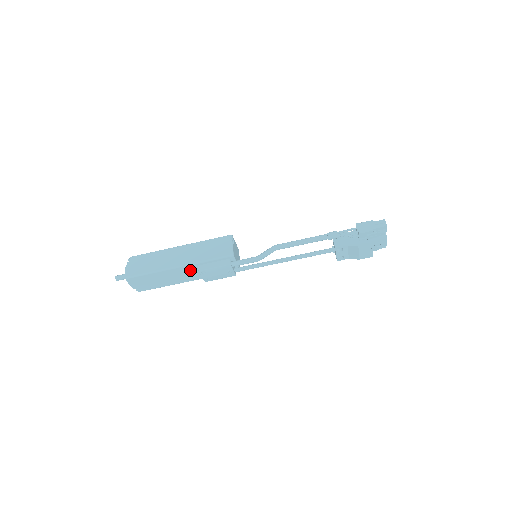
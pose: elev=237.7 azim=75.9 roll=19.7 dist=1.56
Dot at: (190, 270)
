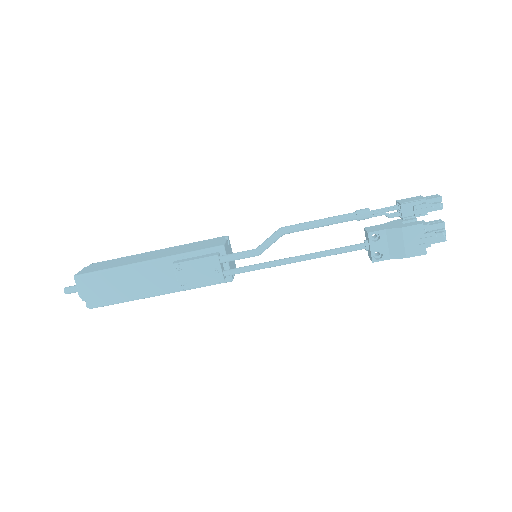
Dot at: (163, 270)
